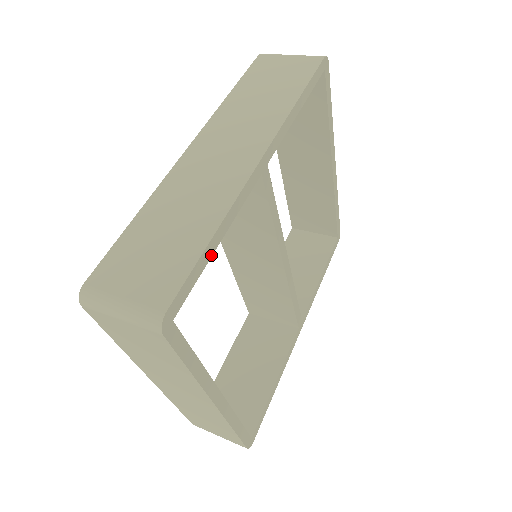
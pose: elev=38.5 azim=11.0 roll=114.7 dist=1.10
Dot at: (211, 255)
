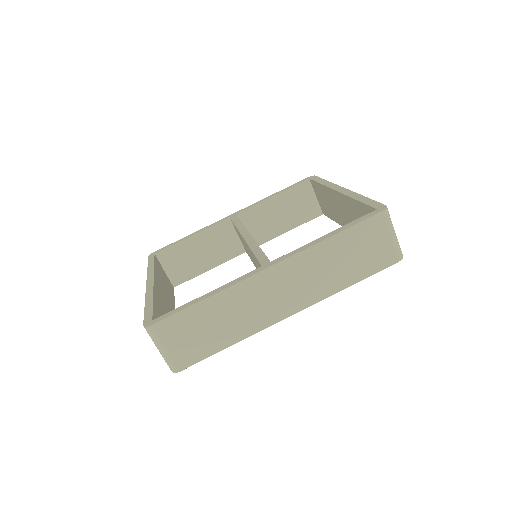
Dot at: occluded
